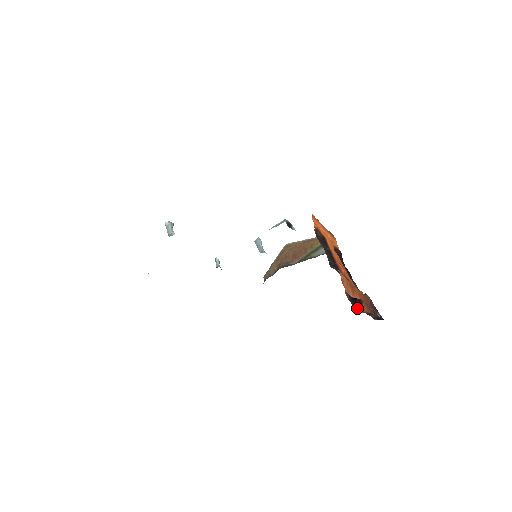
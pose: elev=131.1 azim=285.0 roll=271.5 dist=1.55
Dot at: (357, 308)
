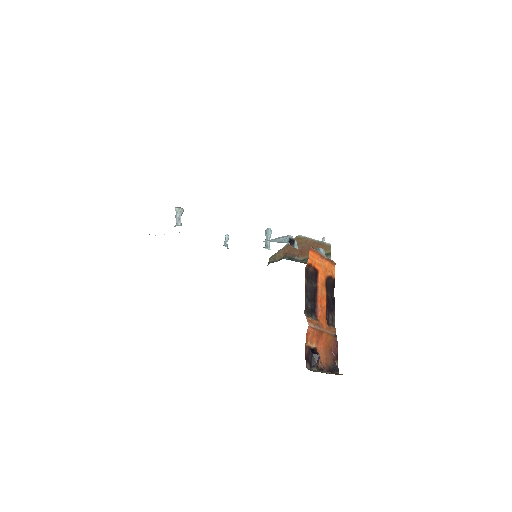
Dot at: (311, 363)
